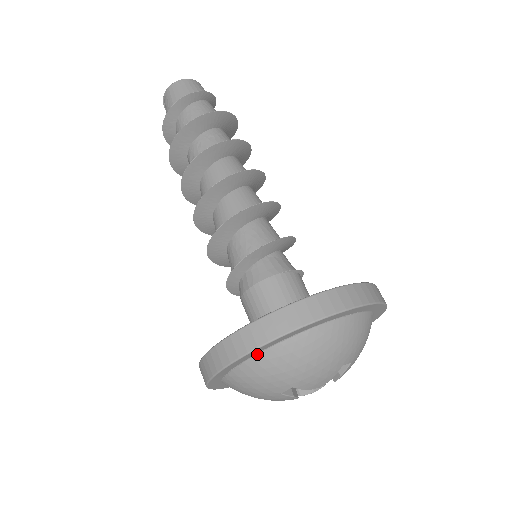
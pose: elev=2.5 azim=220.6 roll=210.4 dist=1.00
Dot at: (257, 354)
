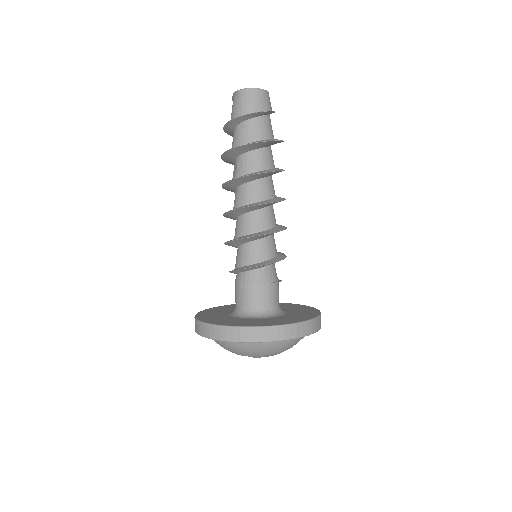
Dot at: occluded
